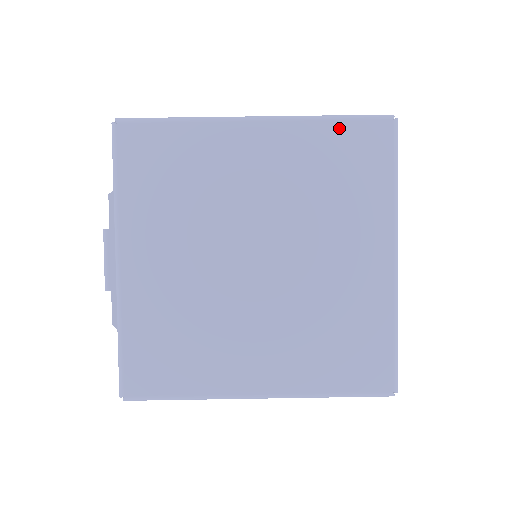
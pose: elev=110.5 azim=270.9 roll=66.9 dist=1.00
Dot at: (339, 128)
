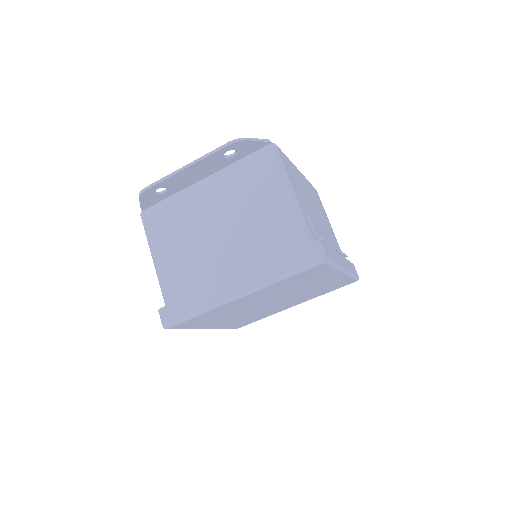
Dot at: (292, 278)
